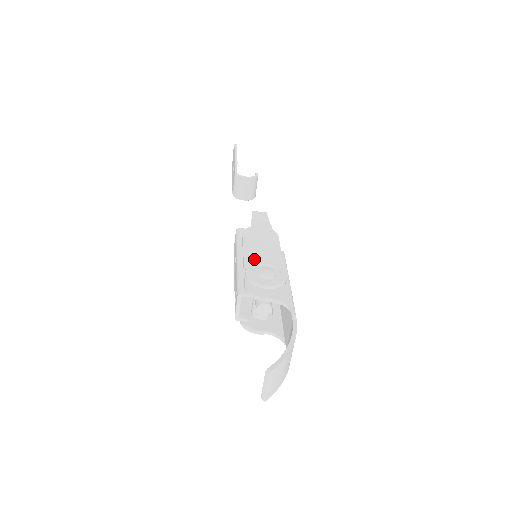
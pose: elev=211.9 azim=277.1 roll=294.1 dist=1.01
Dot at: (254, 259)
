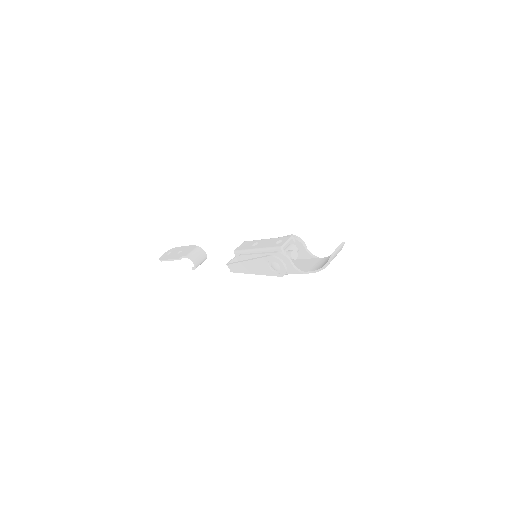
Dot at: occluded
